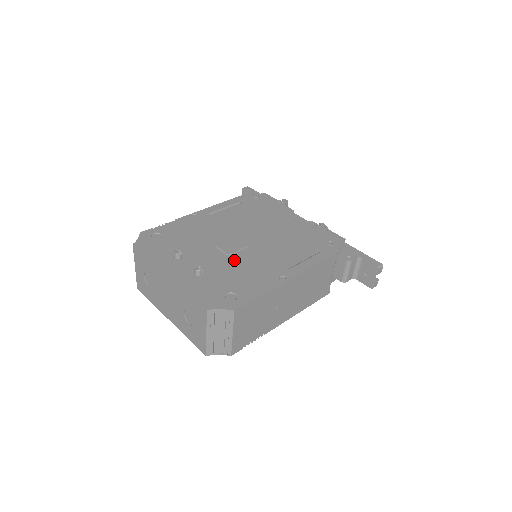
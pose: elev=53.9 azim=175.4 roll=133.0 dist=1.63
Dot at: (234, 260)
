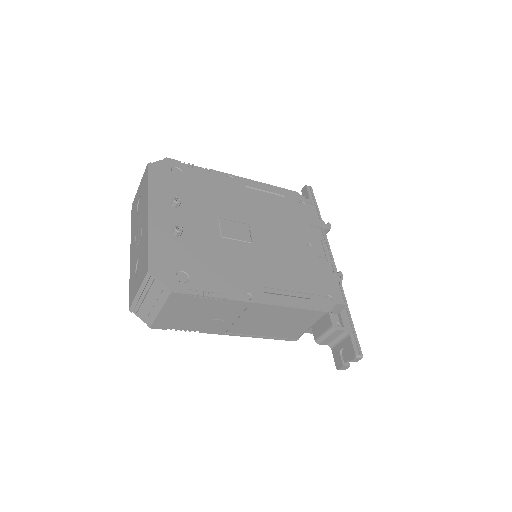
Dot at: (222, 245)
